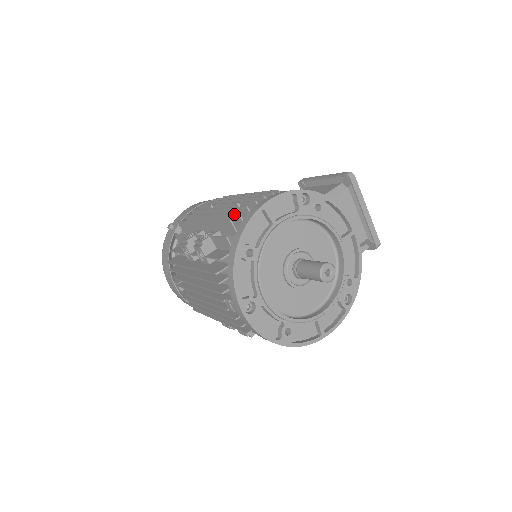
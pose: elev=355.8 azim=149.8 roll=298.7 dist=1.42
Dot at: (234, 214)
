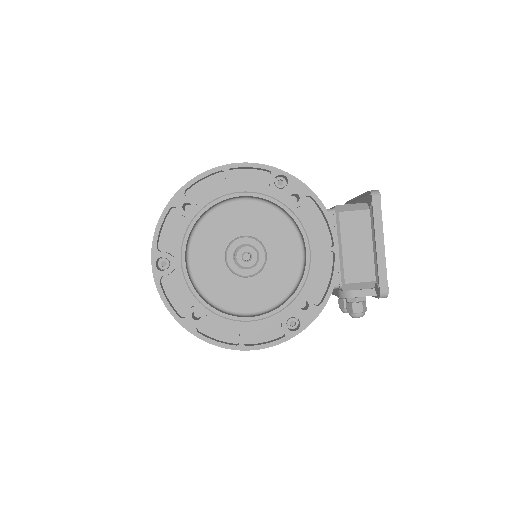
Dot at: occluded
